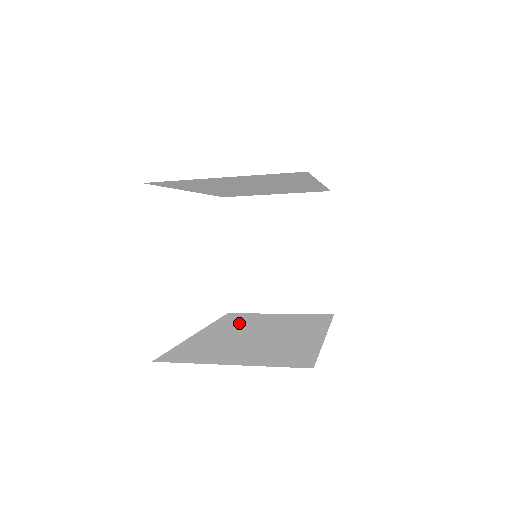
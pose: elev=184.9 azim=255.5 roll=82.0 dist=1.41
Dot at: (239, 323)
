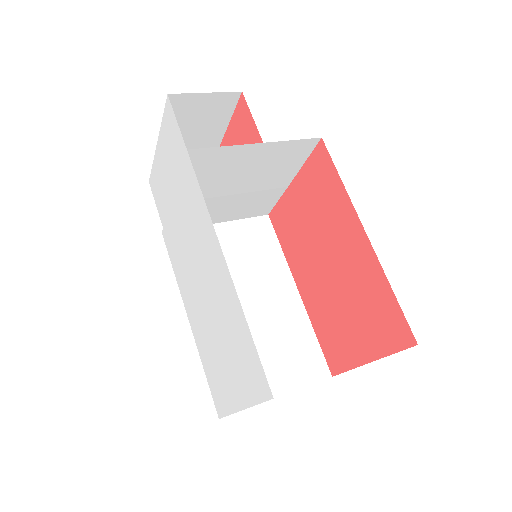
Dot at: occluded
